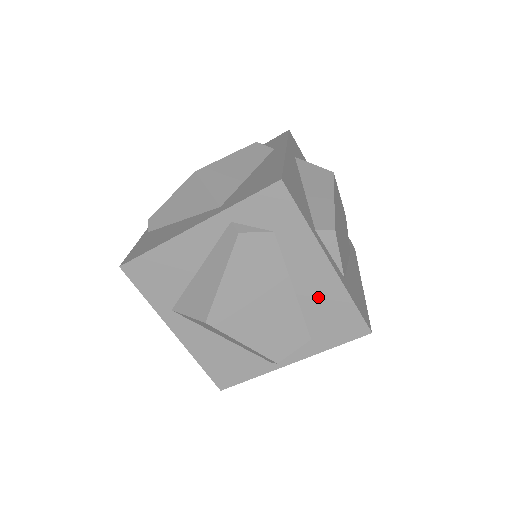
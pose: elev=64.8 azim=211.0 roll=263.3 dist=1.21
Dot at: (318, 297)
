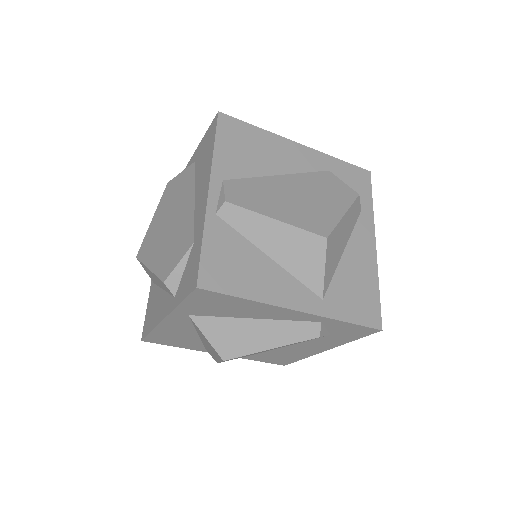
Dot at: (291, 352)
